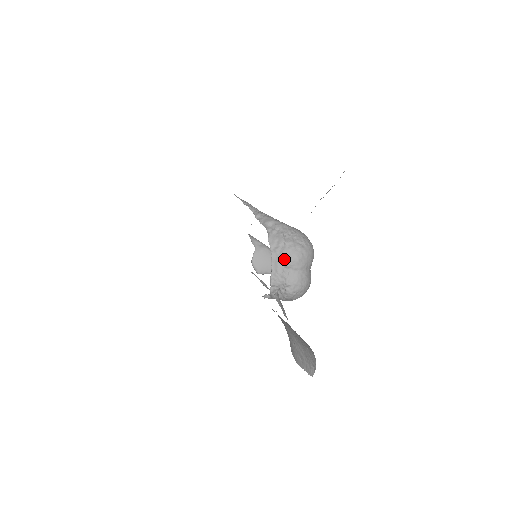
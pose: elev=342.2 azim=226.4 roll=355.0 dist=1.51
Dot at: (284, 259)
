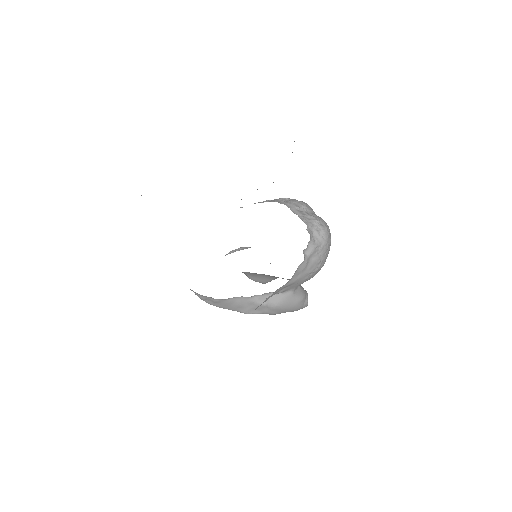
Dot at: (298, 205)
